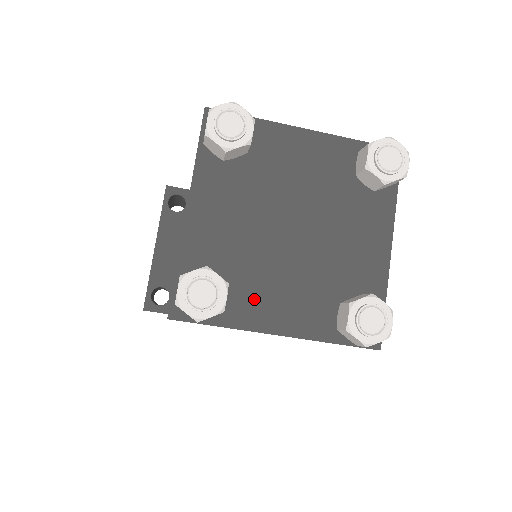
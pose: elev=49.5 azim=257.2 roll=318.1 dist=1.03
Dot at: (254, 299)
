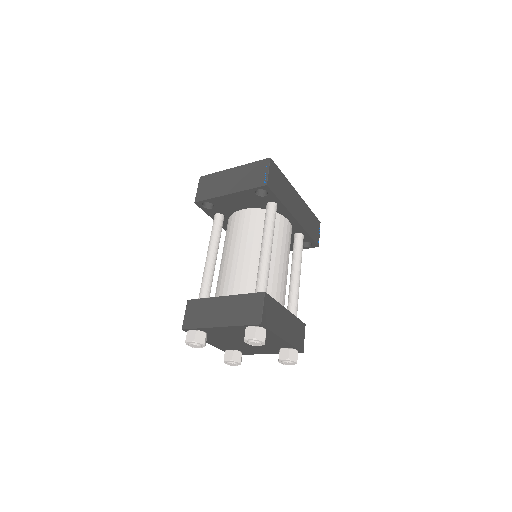
Dot at: (212, 339)
